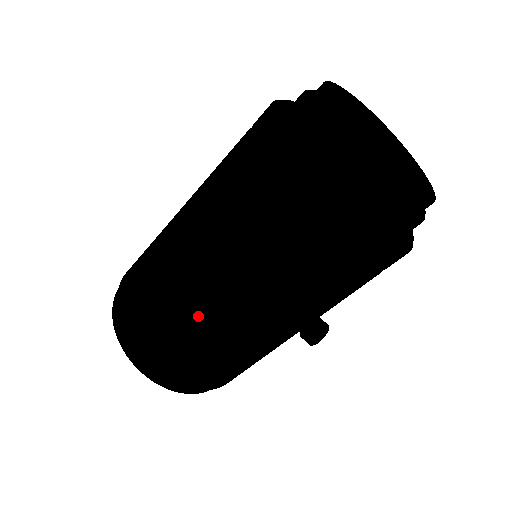
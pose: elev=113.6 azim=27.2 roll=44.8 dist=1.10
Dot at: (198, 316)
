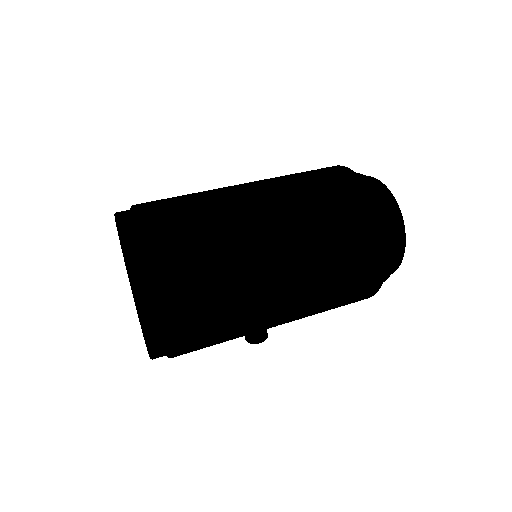
Dot at: (255, 283)
